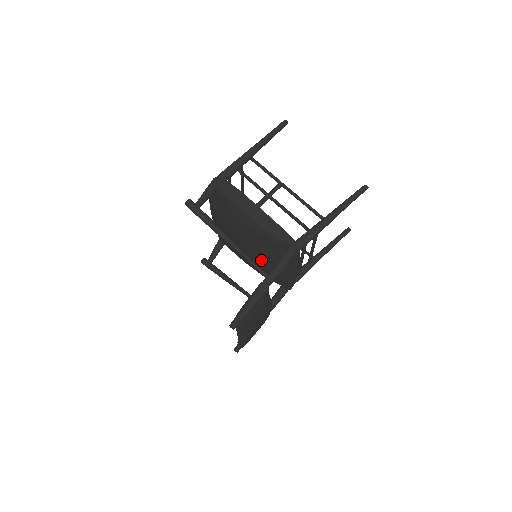
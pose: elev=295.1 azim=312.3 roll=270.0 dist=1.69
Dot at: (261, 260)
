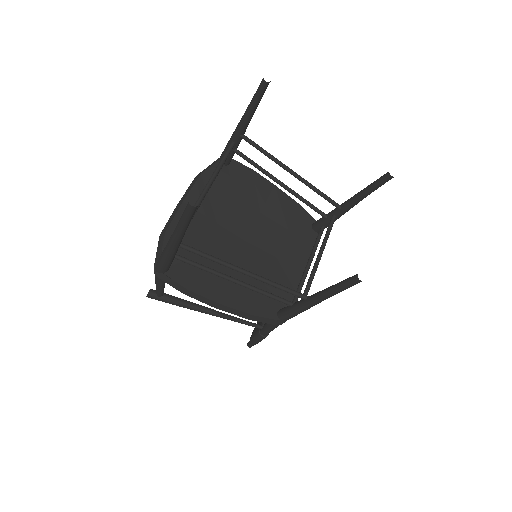
Dot at: occluded
